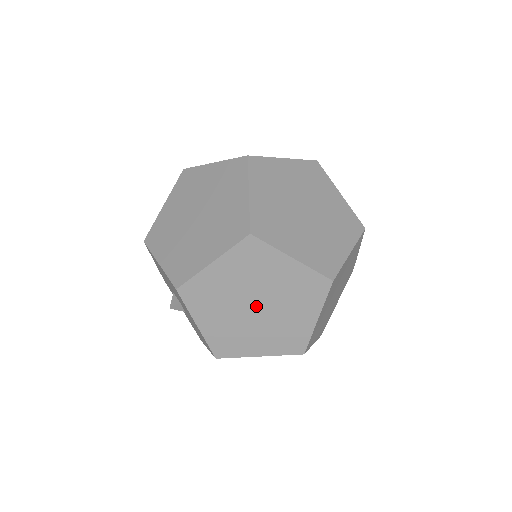
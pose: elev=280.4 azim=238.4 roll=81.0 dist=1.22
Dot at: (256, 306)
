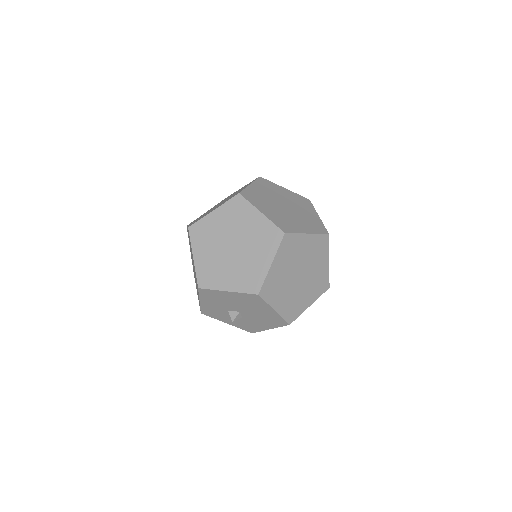
Dot at: (300, 275)
